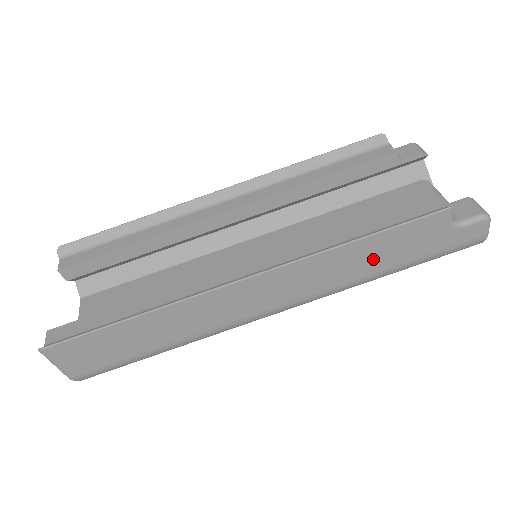
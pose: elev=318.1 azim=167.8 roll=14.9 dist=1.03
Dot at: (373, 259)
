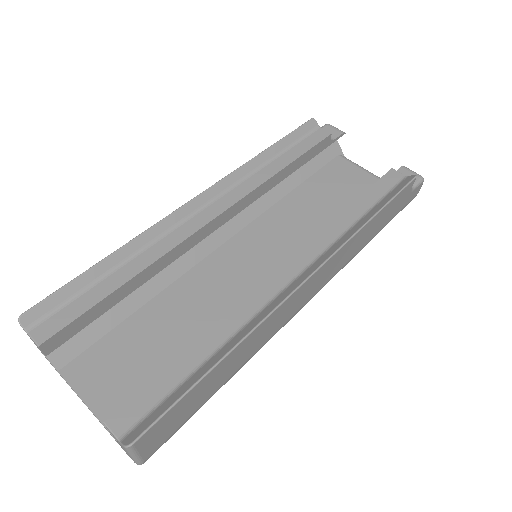
Dot at: (372, 231)
